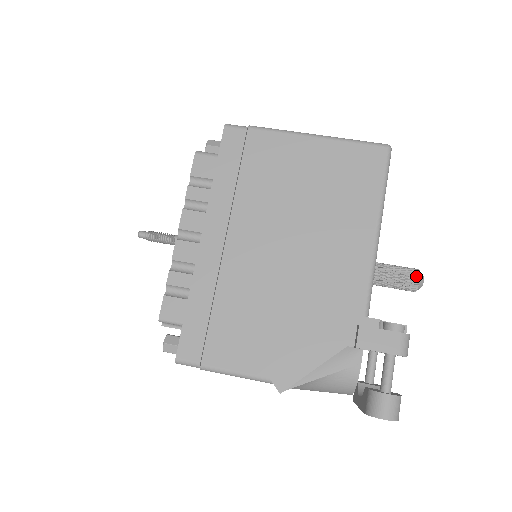
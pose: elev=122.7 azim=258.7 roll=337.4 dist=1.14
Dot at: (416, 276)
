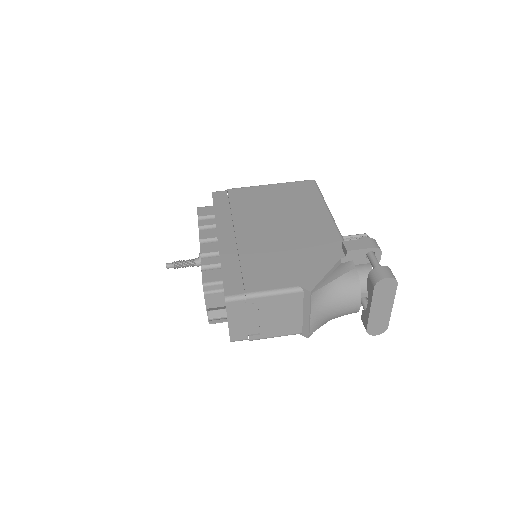
Dot at: (364, 234)
